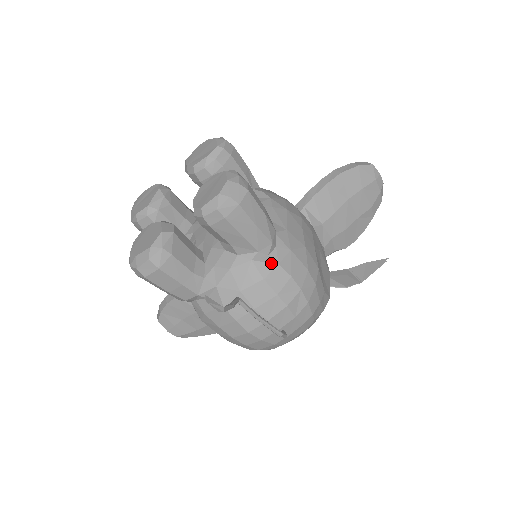
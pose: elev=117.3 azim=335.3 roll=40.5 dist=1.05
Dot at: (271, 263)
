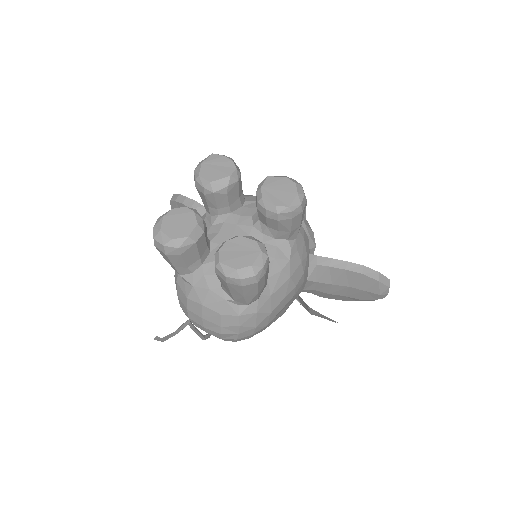
Dot at: (235, 311)
